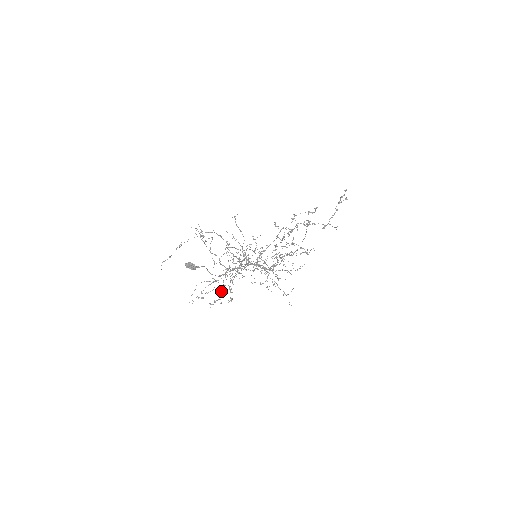
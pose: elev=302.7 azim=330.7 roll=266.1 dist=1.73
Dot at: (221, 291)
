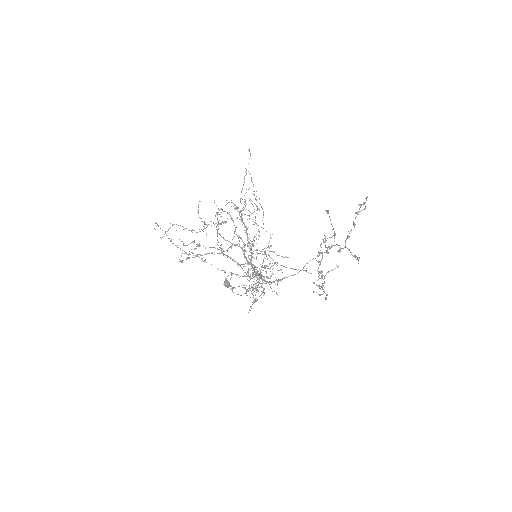
Dot at: (195, 256)
